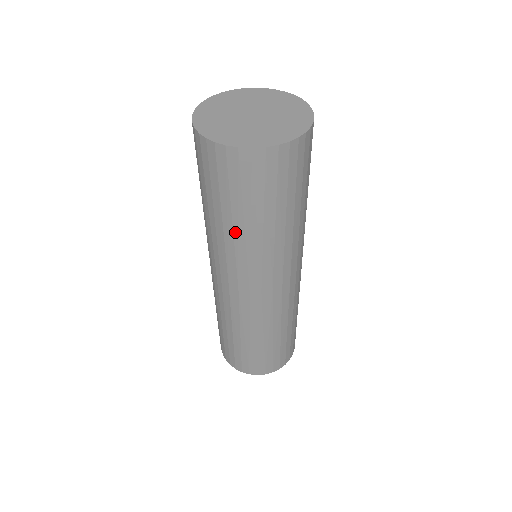
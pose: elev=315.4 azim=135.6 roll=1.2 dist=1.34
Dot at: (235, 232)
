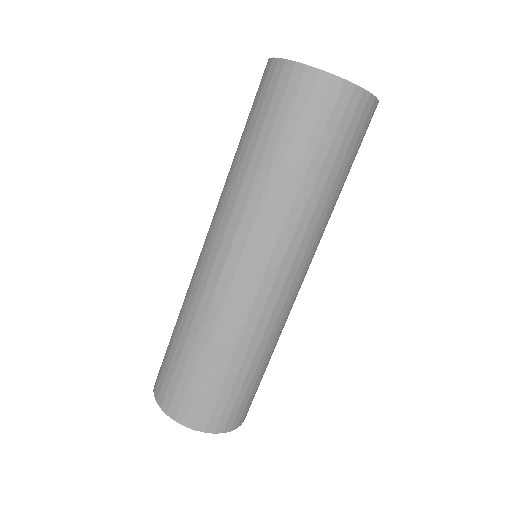
Dot at: (259, 172)
